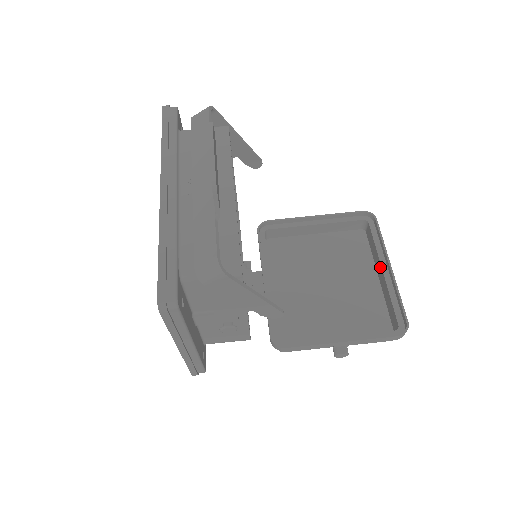
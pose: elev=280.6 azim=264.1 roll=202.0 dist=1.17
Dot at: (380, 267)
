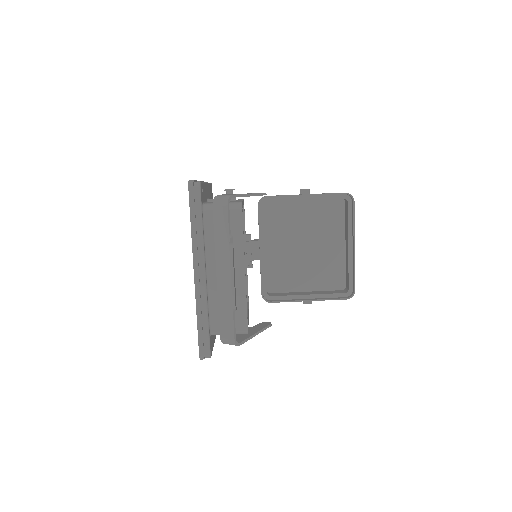
Dot at: (347, 242)
